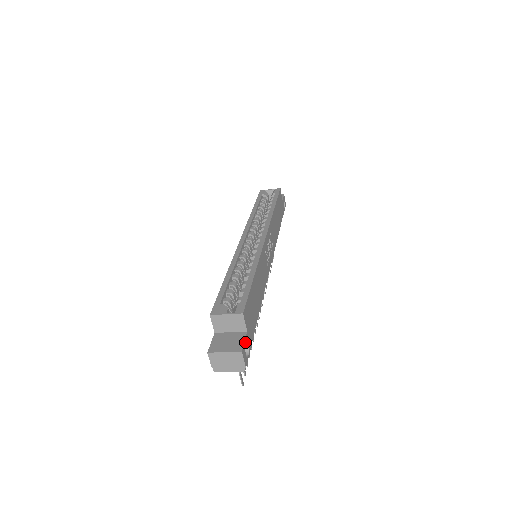
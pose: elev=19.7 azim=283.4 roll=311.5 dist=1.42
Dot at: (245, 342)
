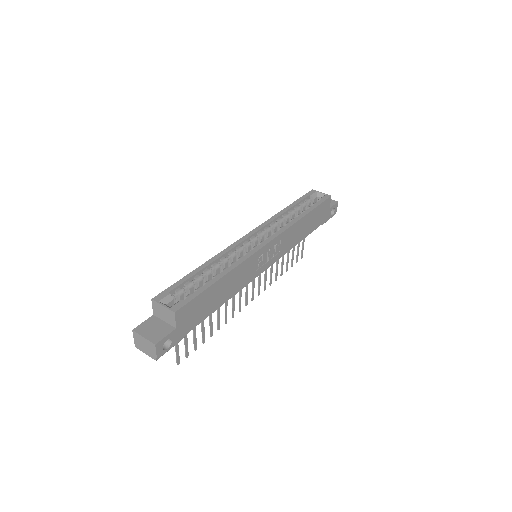
Dot at: (167, 337)
